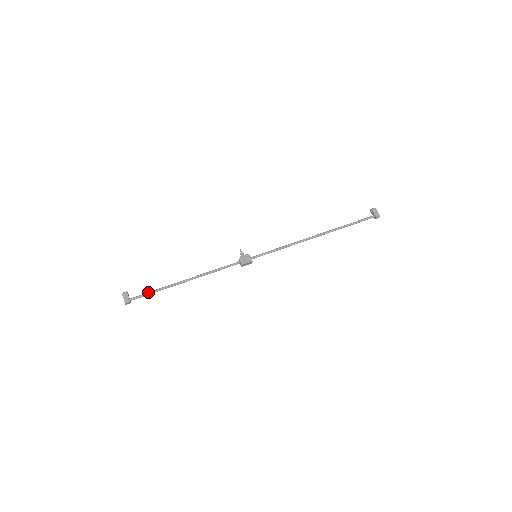
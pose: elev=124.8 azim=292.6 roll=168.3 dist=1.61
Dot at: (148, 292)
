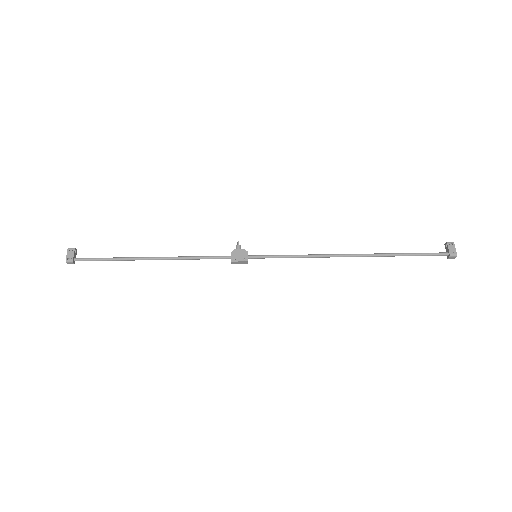
Dot at: occluded
